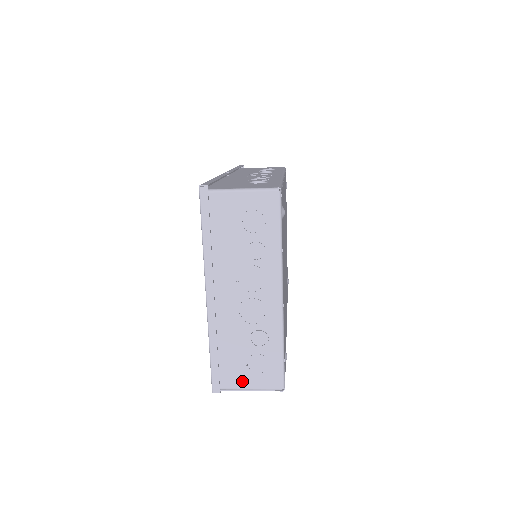
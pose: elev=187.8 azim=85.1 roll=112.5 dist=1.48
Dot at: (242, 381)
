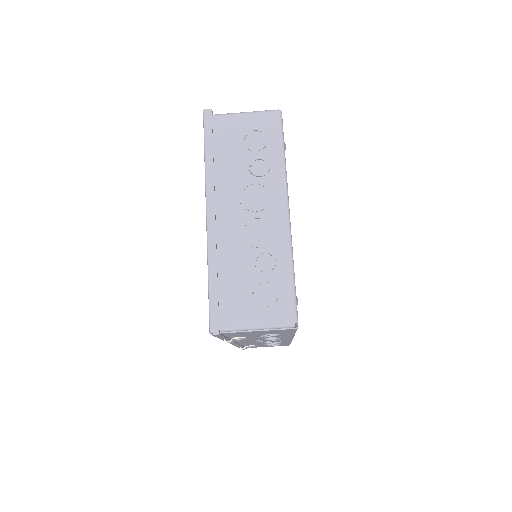
Dot at: (246, 316)
